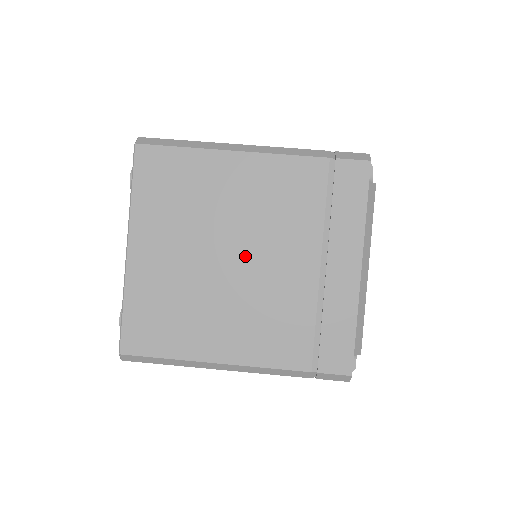
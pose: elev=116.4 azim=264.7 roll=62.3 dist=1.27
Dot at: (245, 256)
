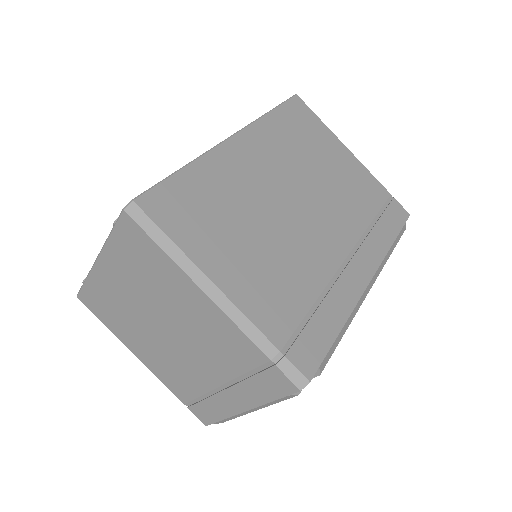
Dot at: (174, 337)
